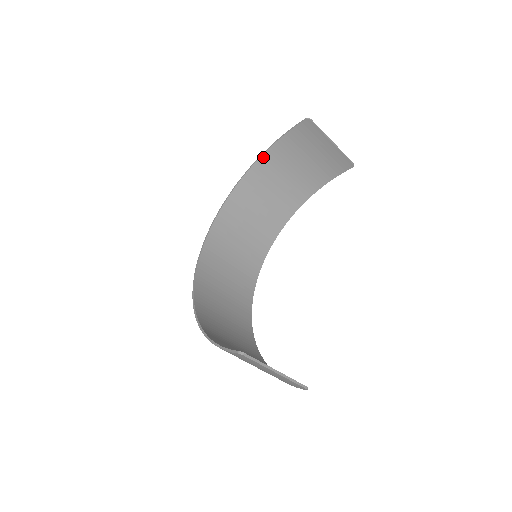
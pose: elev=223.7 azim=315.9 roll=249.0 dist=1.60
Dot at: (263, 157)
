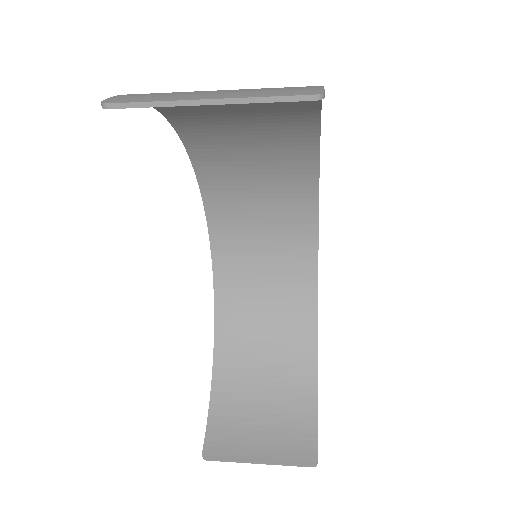
Dot at: (163, 110)
